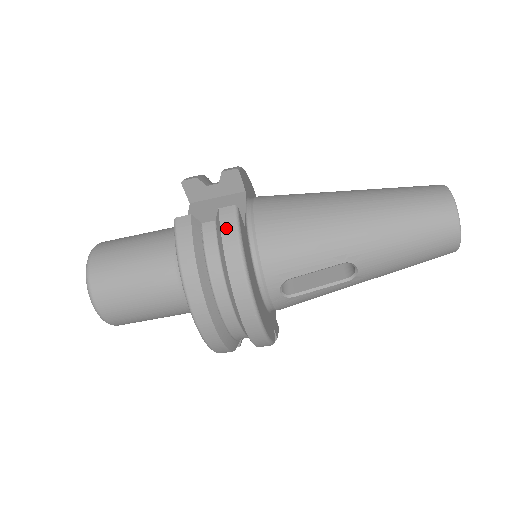
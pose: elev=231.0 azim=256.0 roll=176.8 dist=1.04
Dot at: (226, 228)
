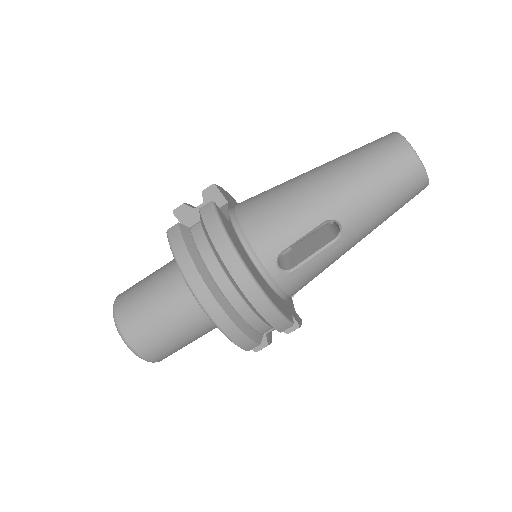
Dot at: (207, 219)
